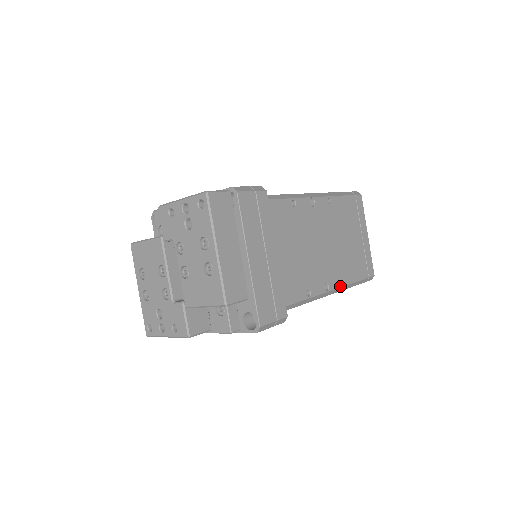
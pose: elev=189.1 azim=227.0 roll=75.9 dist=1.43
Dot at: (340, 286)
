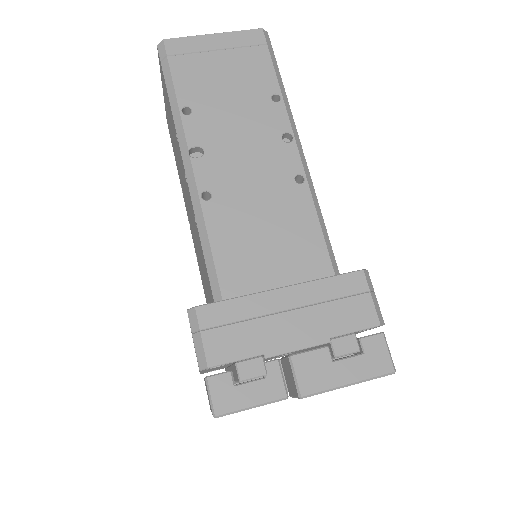
Dot at: occluded
